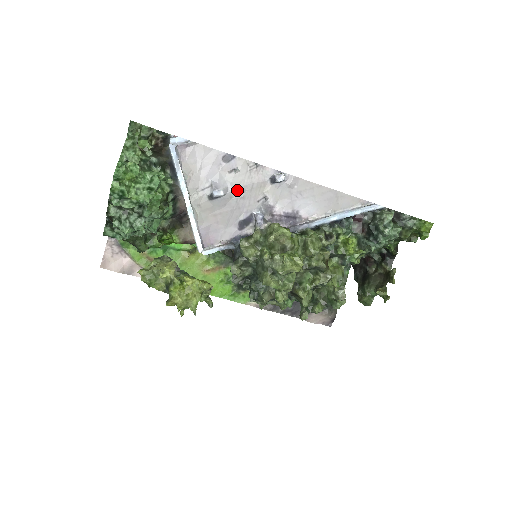
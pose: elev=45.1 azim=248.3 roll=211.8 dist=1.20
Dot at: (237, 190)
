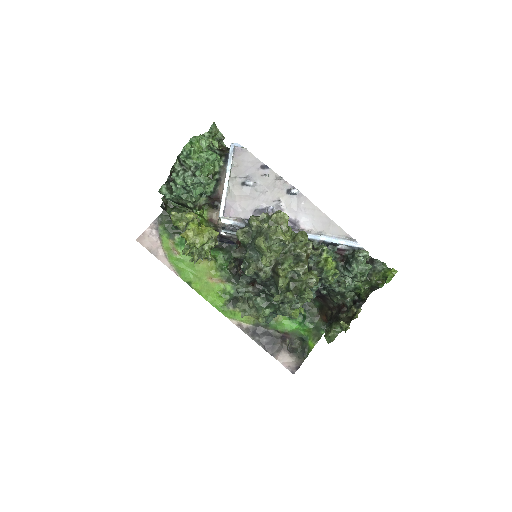
Dot at: (262, 188)
